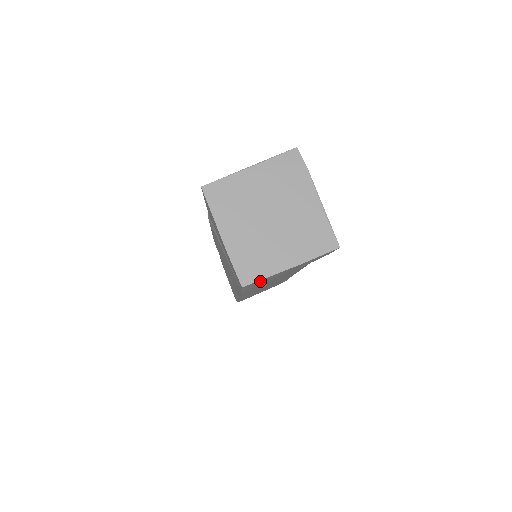
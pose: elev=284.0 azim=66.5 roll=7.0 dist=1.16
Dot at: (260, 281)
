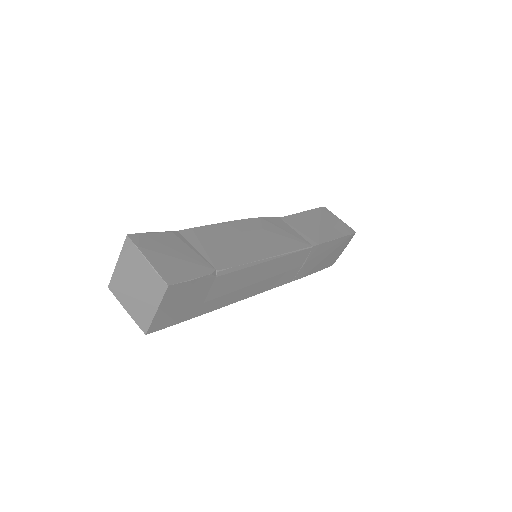
Dot at: (157, 324)
